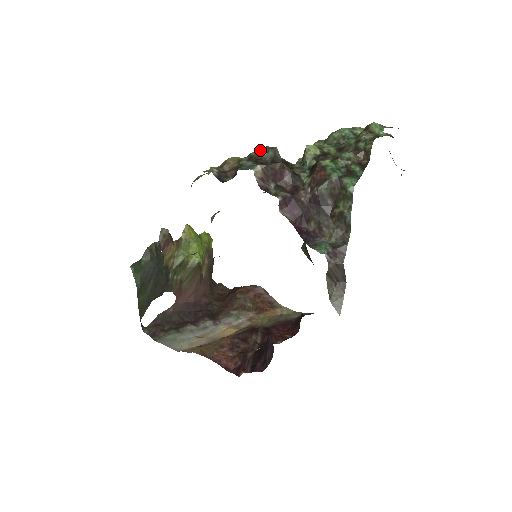
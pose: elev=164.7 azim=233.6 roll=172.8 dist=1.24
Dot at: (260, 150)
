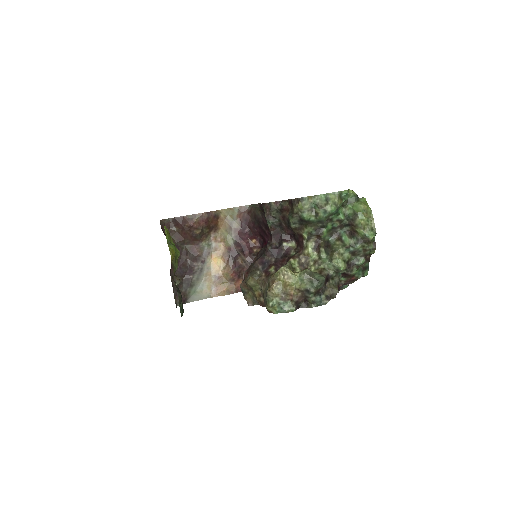
Dot at: (317, 286)
